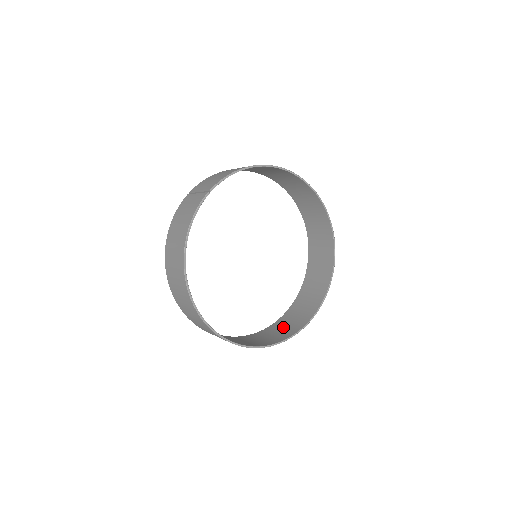
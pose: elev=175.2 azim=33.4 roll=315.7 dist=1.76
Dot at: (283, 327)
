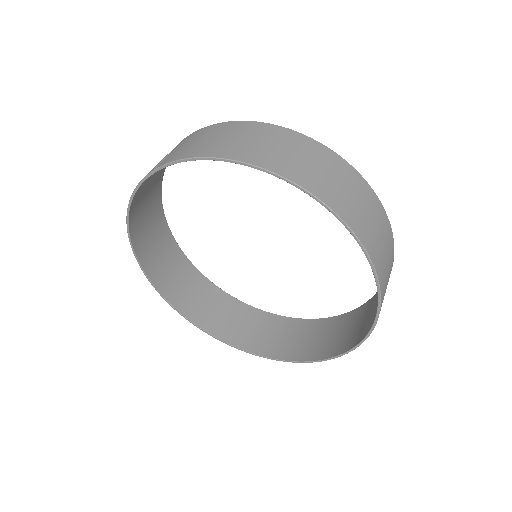
Dot at: (289, 336)
